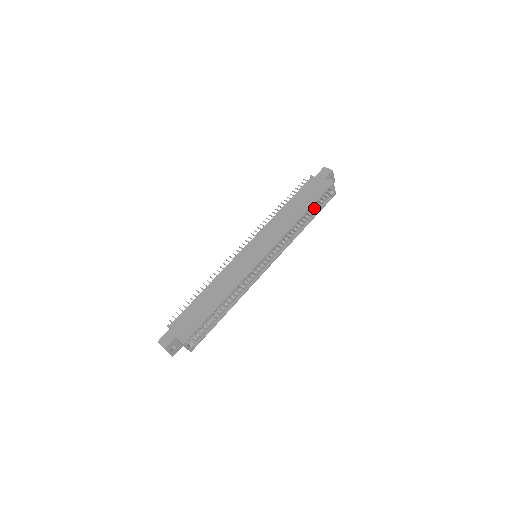
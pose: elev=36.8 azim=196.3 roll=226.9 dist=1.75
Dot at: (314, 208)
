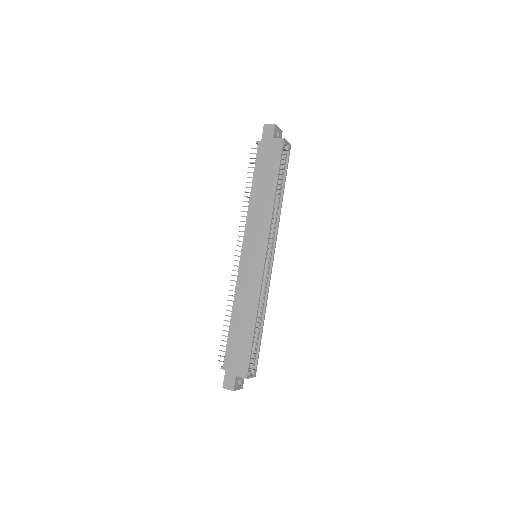
Dot at: (280, 174)
